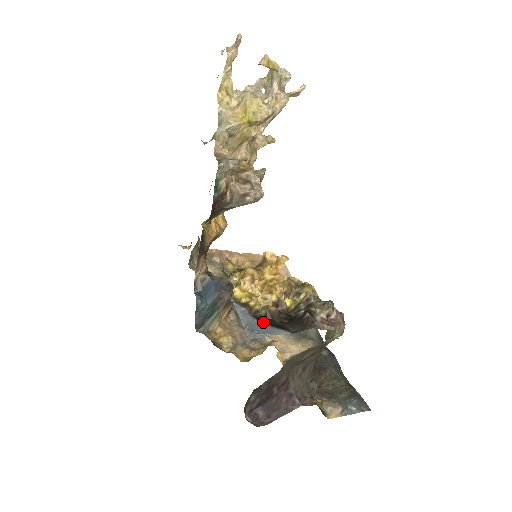
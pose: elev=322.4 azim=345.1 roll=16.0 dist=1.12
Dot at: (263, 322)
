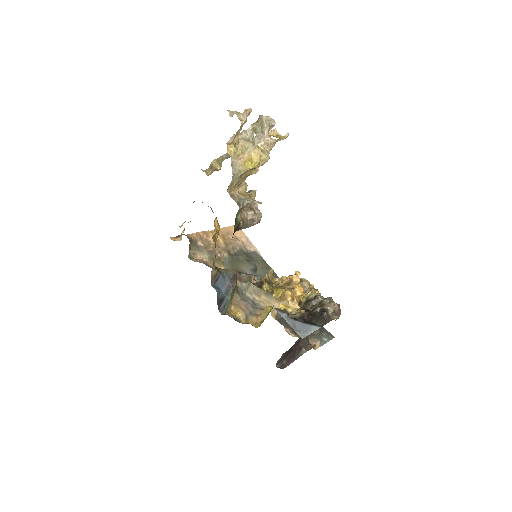
Dot at: (299, 321)
